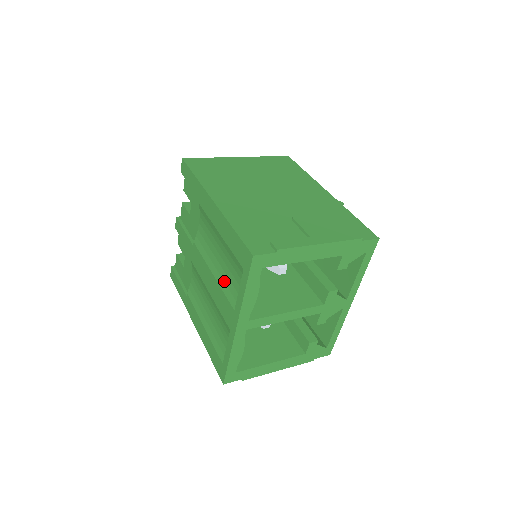
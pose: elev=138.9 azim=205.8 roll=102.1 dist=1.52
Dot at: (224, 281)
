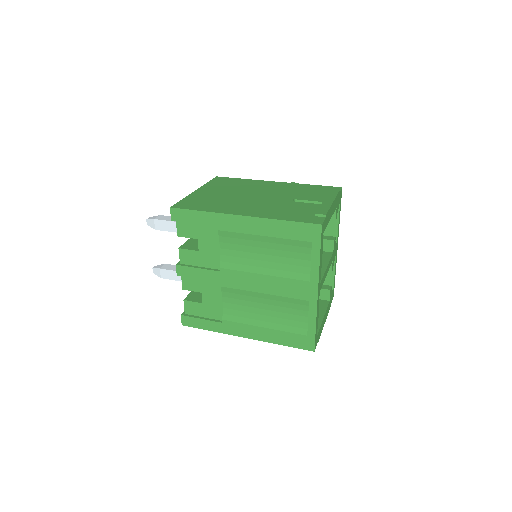
Dot at: (283, 270)
